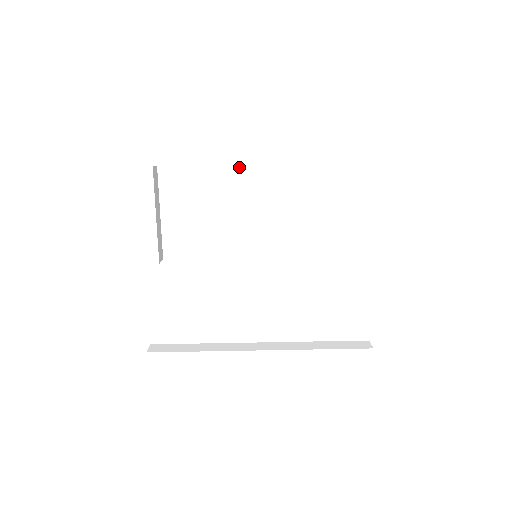
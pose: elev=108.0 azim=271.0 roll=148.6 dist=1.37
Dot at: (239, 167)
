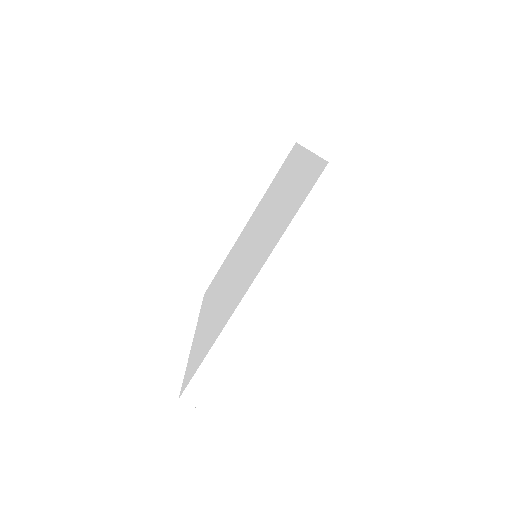
Dot at: occluded
